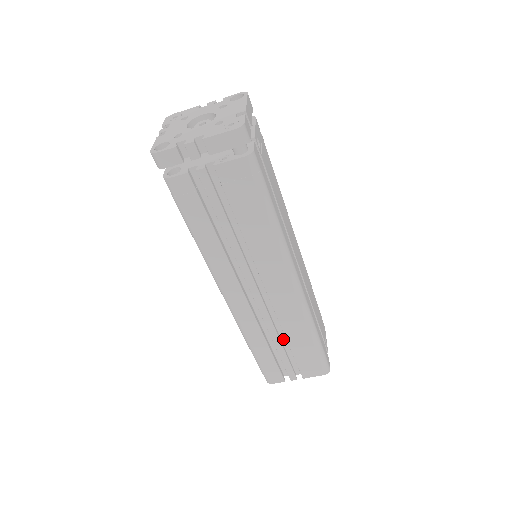
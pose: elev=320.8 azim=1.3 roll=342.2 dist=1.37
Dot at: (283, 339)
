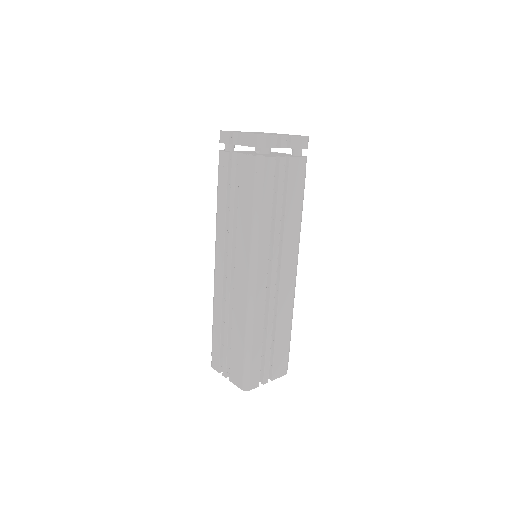
Dot at: occluded
